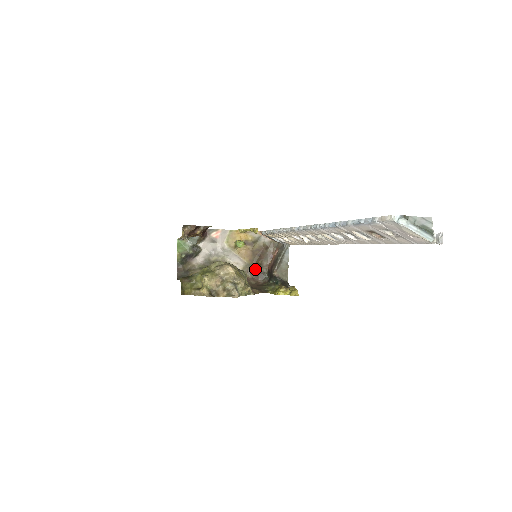
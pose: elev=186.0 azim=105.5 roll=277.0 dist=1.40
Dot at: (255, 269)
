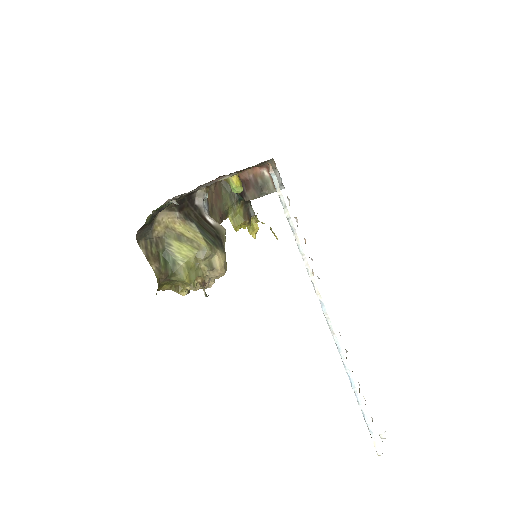
Dot at: occluded
